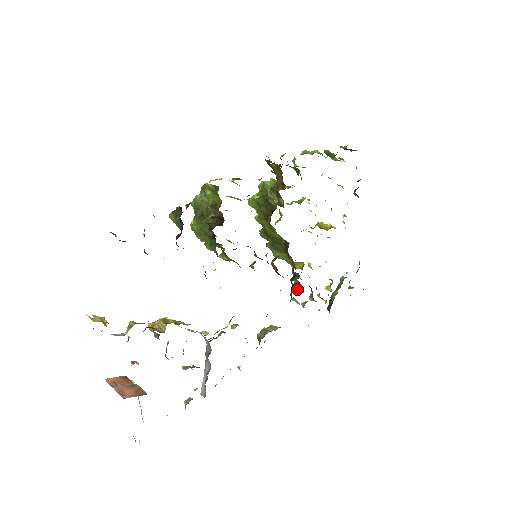
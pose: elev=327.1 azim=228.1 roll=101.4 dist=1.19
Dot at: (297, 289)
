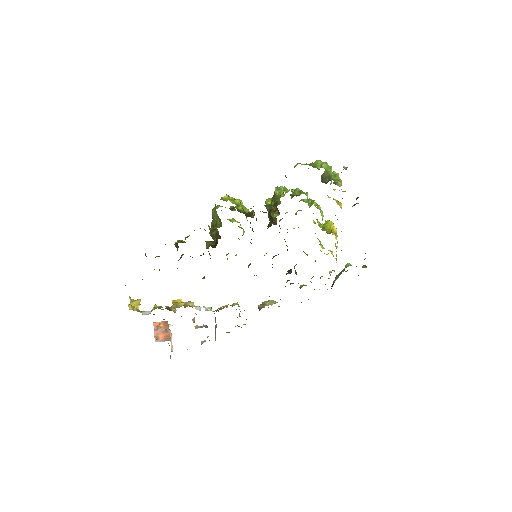
Dot at: occluded
